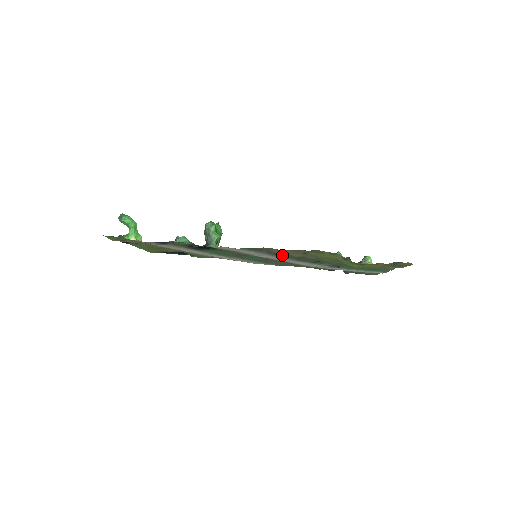
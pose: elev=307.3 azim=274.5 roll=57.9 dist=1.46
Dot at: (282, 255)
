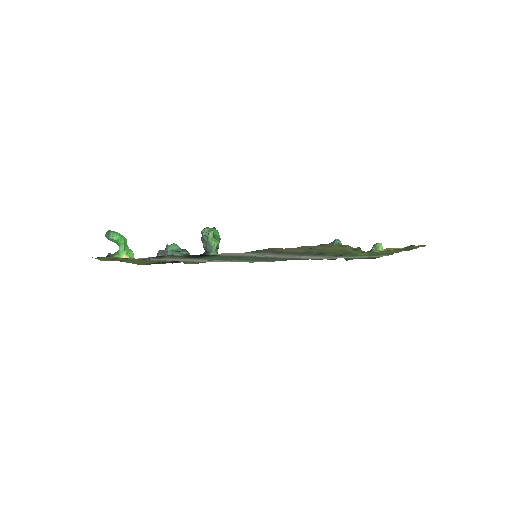
Dot at: (285, 252)
